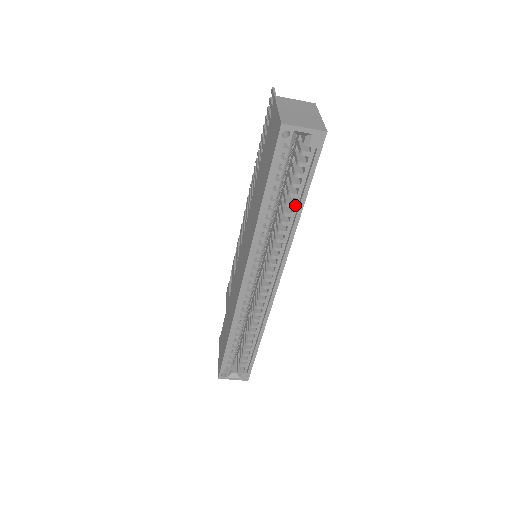
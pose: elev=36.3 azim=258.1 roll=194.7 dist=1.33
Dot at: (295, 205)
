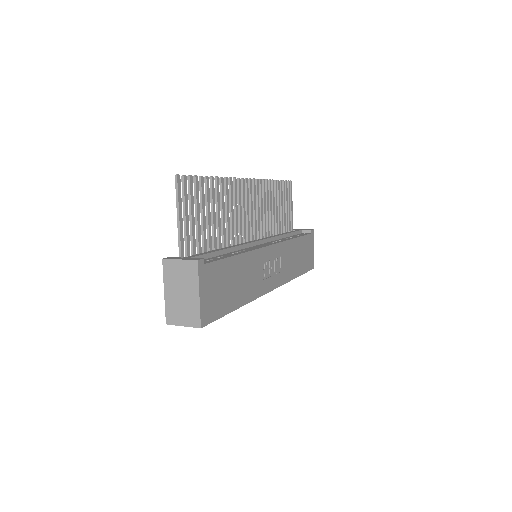
Dot at: occluded
